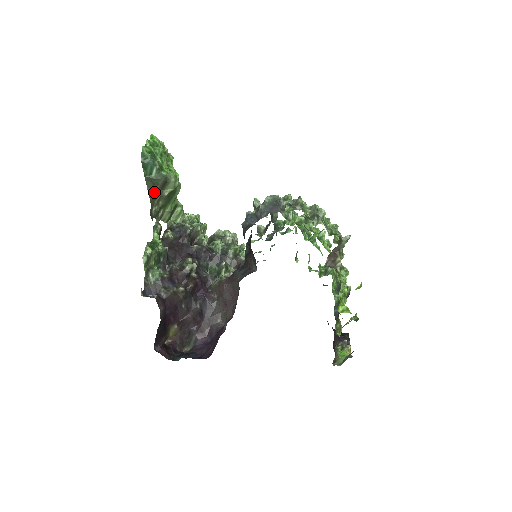
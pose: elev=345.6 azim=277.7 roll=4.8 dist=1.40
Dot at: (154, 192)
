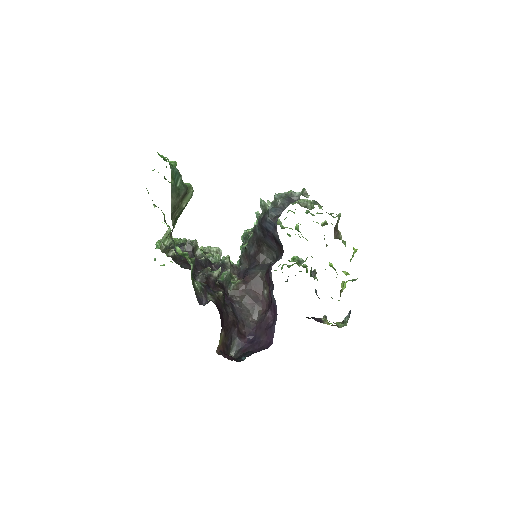
Dot at: (175, 204)
